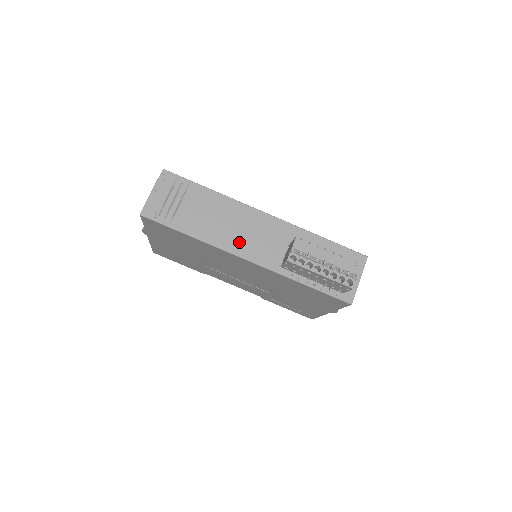
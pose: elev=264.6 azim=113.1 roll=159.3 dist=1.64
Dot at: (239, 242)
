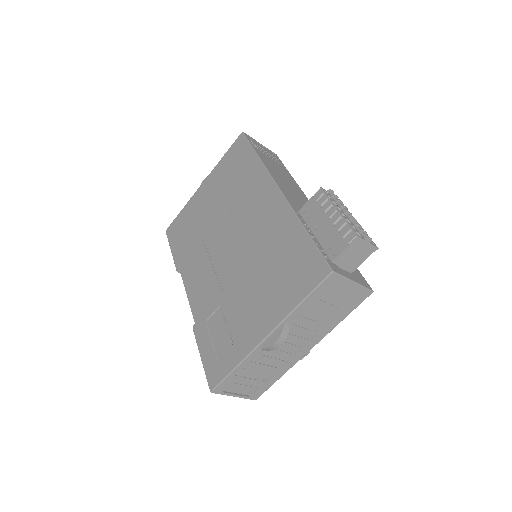
Dot at: (284, 185)
